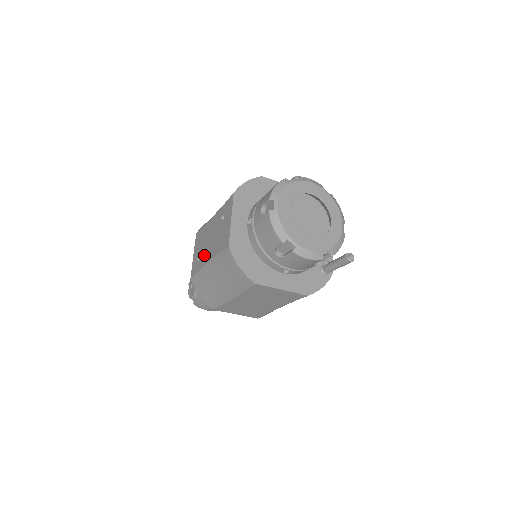
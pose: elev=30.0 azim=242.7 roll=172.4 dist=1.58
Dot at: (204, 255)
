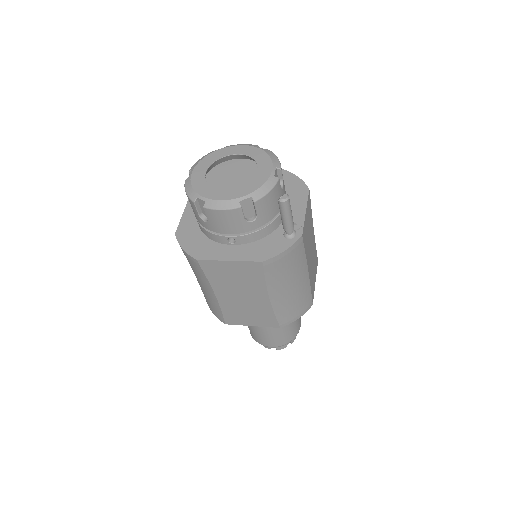
Dot at: occluded
